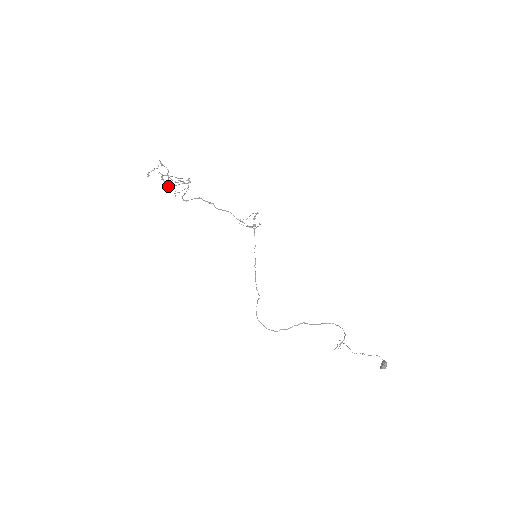
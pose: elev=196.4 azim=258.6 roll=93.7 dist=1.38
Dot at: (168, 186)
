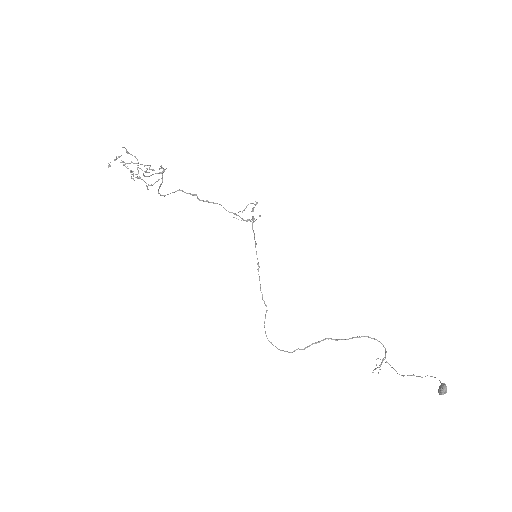
Dot at: (135, 177)
